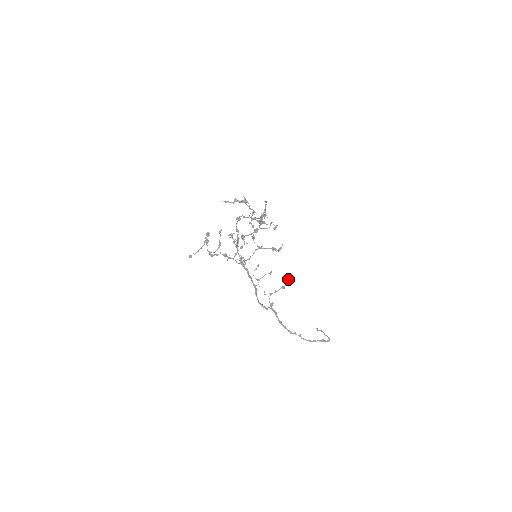
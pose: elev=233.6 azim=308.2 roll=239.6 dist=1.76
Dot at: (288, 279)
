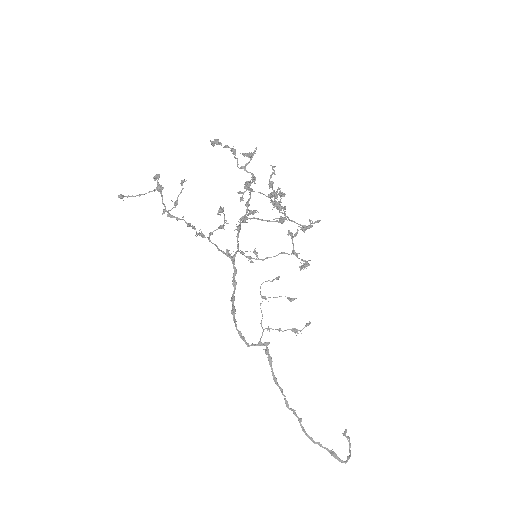
Dot at: (309, 323)
